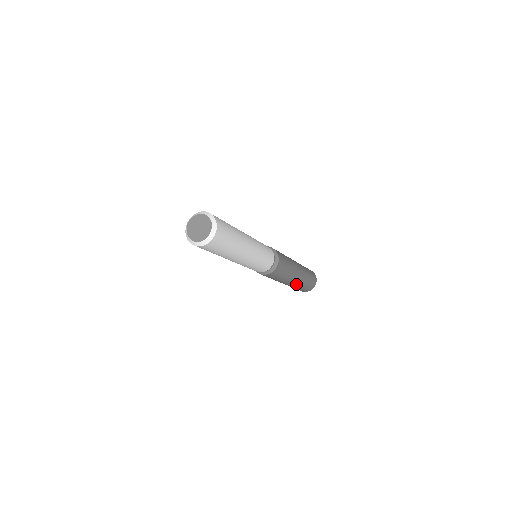
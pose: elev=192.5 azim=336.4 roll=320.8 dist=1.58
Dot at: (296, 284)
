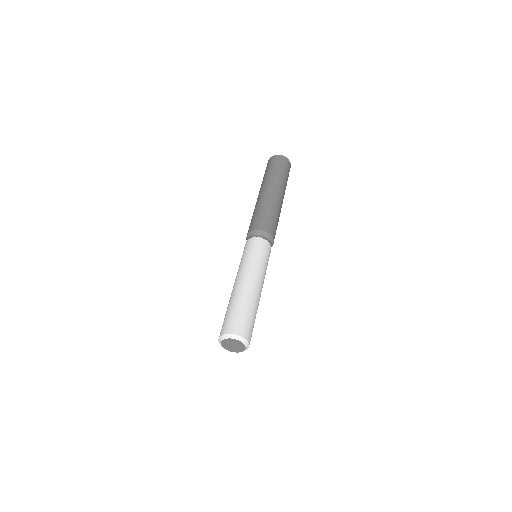
Dot at: occluded
